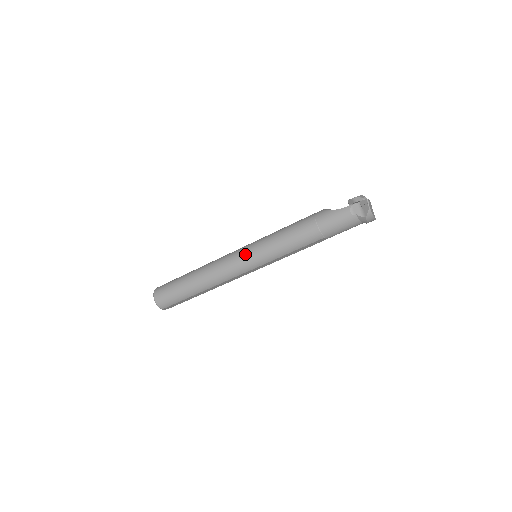
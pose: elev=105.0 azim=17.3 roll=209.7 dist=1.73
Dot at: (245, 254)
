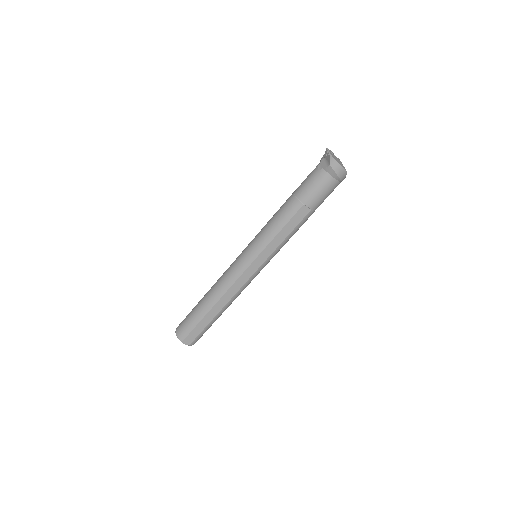
Dot at: (243, 251)
